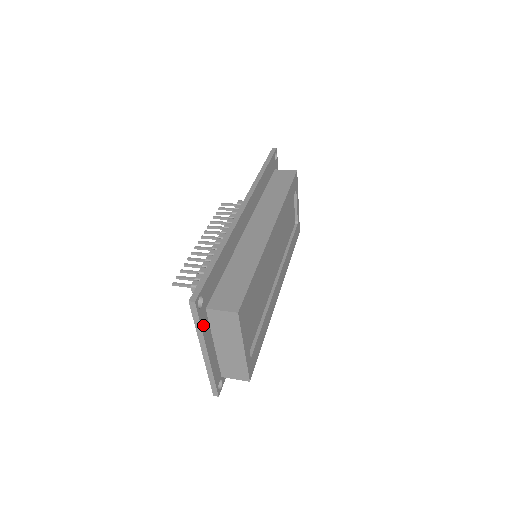
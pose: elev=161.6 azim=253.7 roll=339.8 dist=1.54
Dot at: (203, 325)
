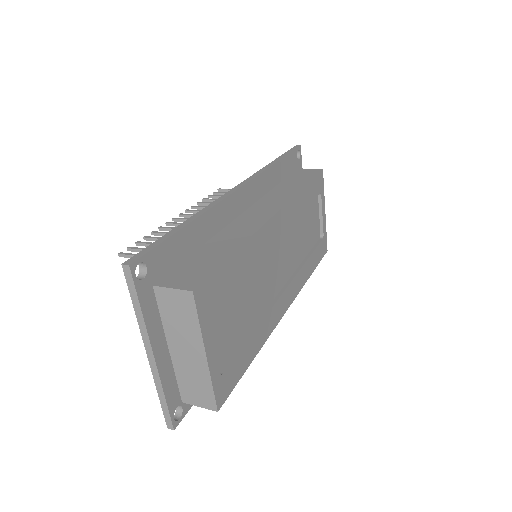
Dot at: (146, 308)
